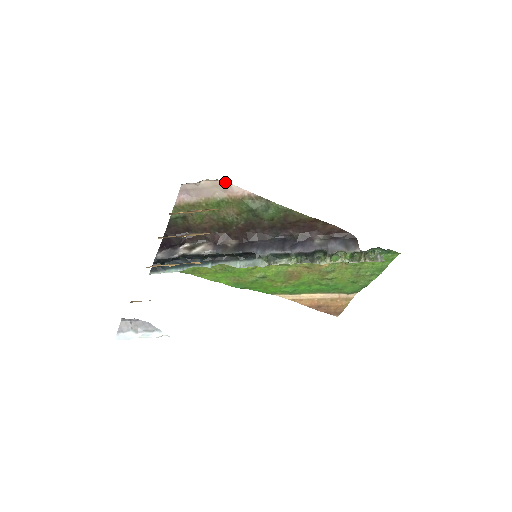
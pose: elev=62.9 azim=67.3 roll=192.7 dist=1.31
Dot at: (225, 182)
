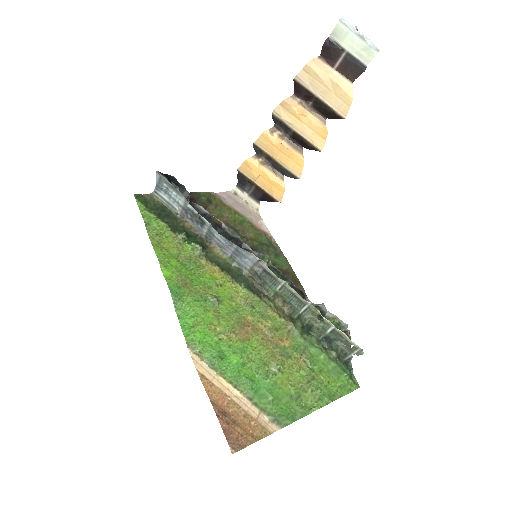
Dot at: (261, 218)
